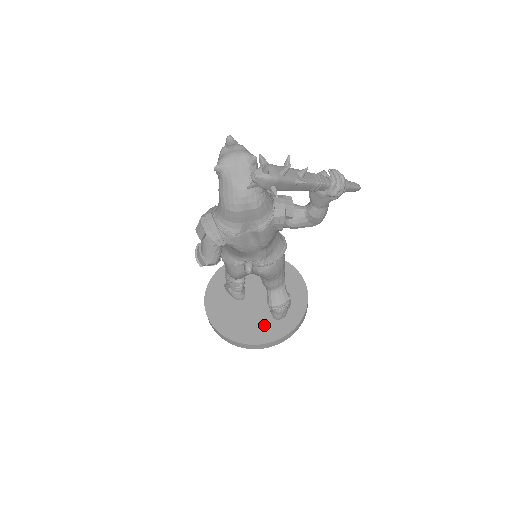
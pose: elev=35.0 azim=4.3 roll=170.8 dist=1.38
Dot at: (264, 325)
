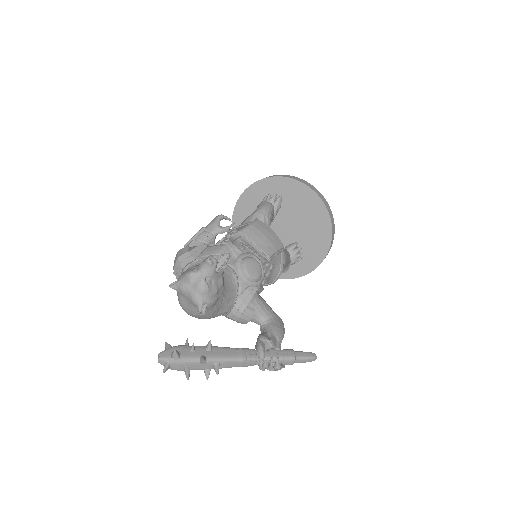
Dot at: occluded
